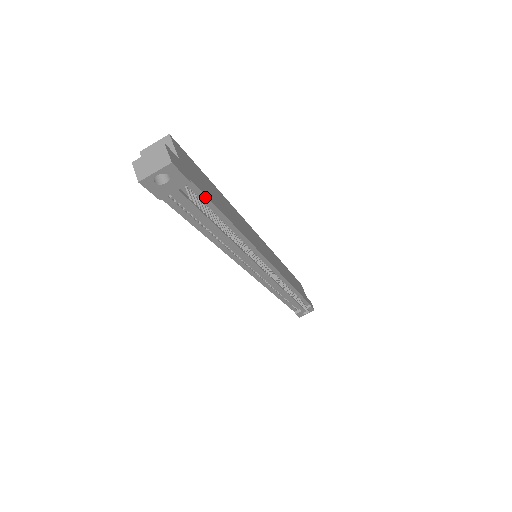
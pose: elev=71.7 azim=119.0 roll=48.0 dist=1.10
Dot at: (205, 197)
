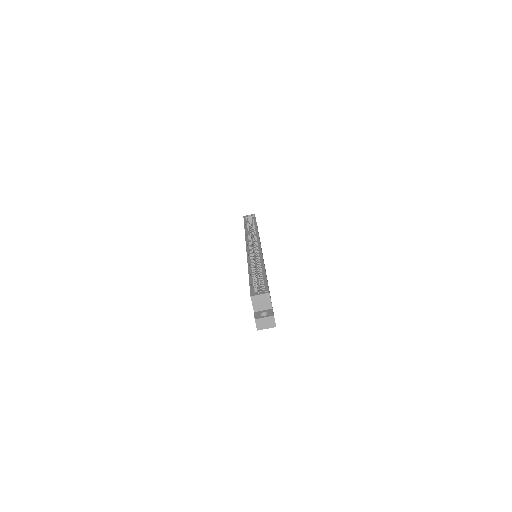
Dot at: occluded
